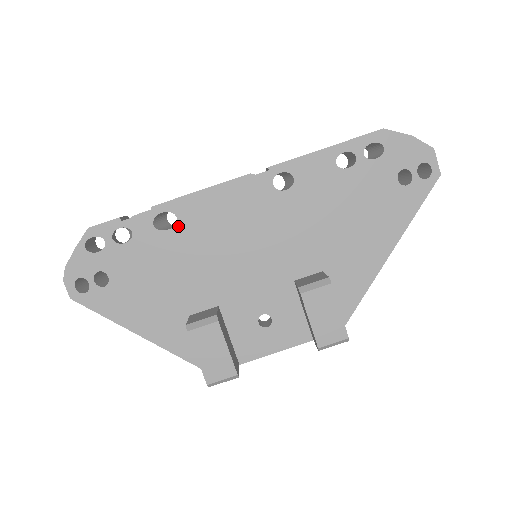
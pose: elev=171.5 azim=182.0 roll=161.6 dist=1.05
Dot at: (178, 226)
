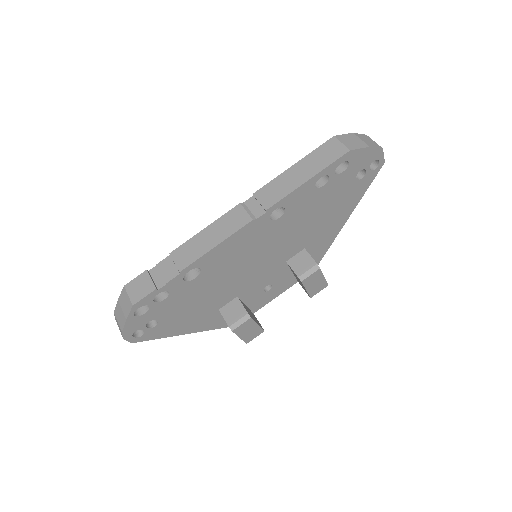
Dot at: (203, 273)
